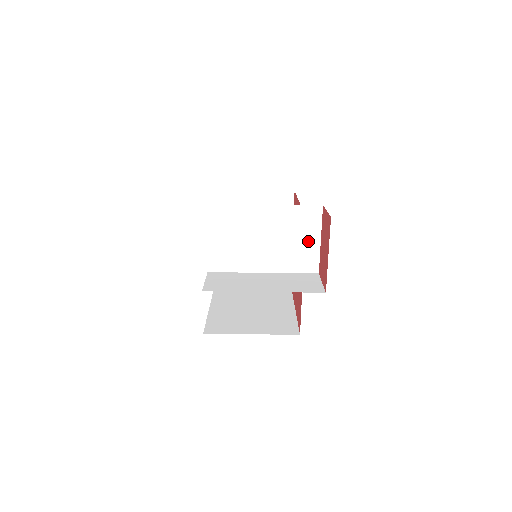
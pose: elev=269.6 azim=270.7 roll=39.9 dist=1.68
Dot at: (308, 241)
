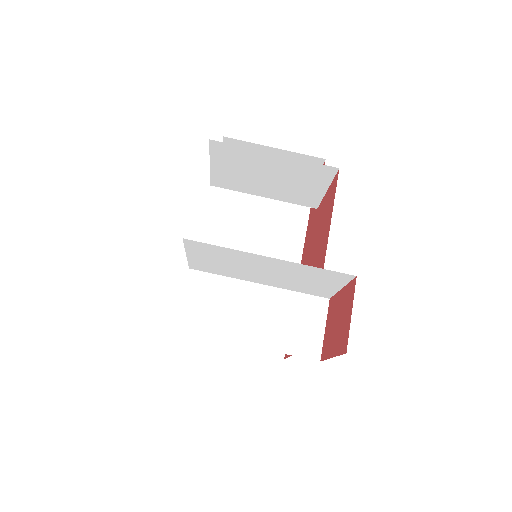
Dot at: (324, 285)
